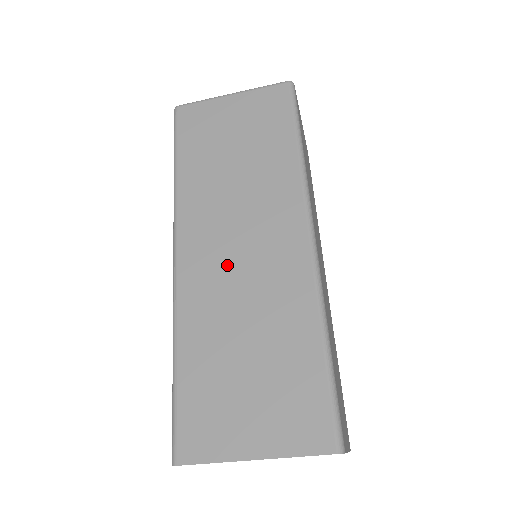
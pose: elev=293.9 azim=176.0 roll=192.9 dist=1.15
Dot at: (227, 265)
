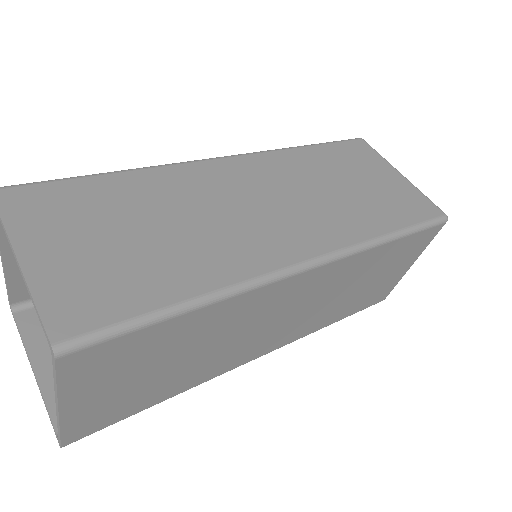
Dot at: occluded
